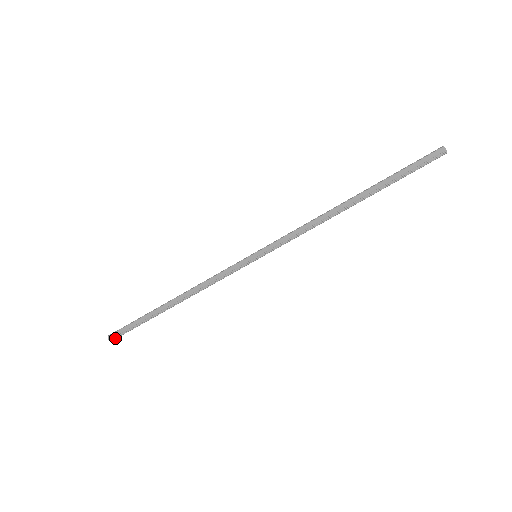
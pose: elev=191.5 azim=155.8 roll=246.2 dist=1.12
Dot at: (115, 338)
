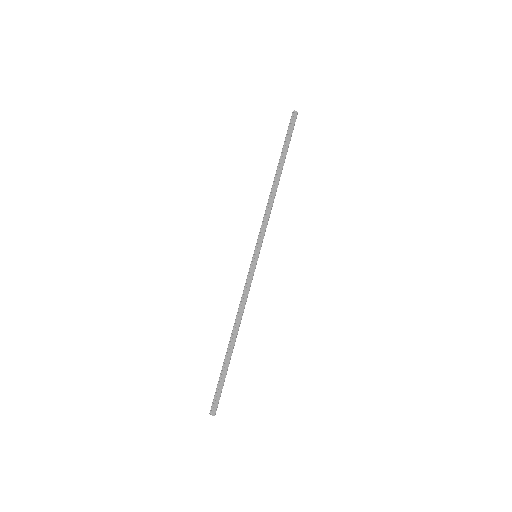
Dot at: (215, 410)
